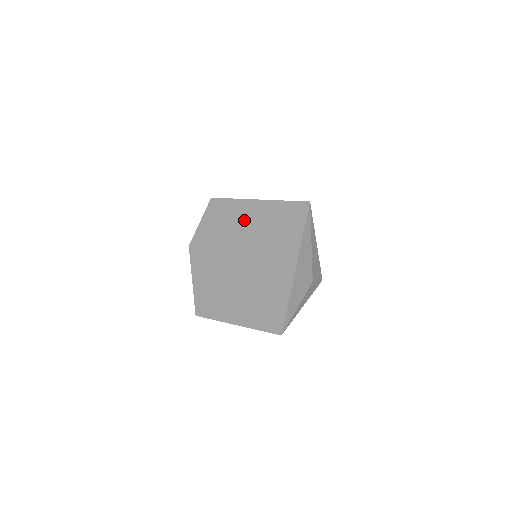
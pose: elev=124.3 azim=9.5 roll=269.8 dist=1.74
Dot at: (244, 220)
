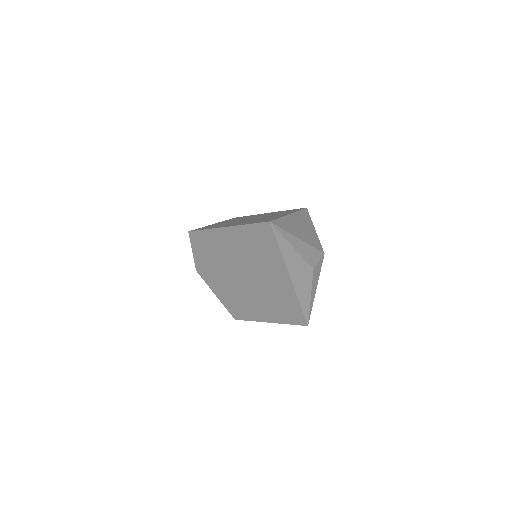
Dot at: (225, 245)
